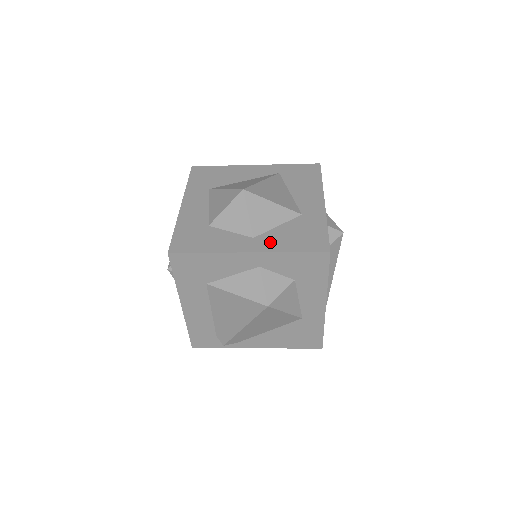
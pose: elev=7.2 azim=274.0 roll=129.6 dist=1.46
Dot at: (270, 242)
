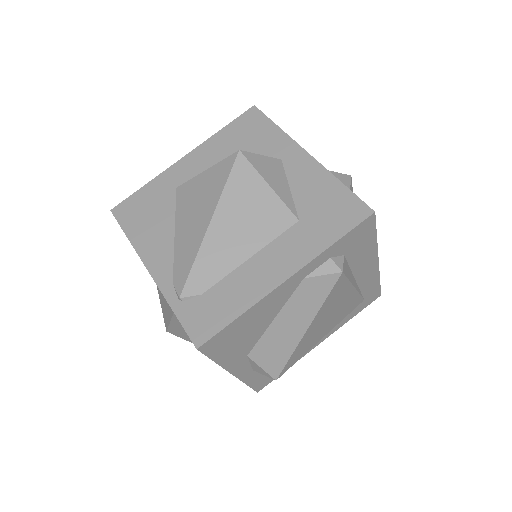
Dot at: occluded
